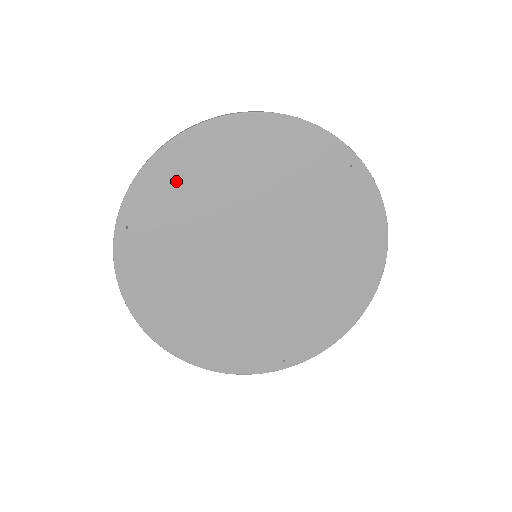
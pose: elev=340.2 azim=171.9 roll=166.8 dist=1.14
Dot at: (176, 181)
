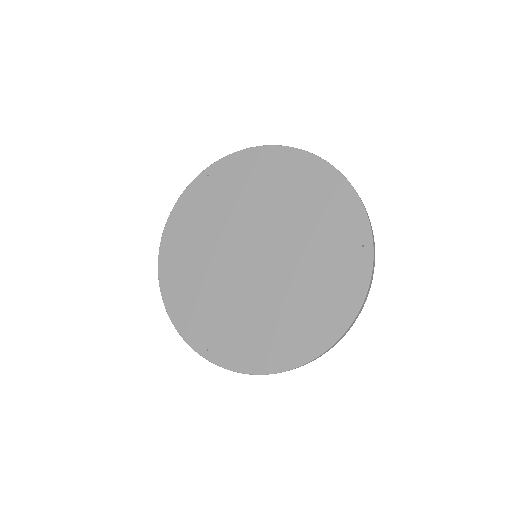
Dot at: (254, 170)
